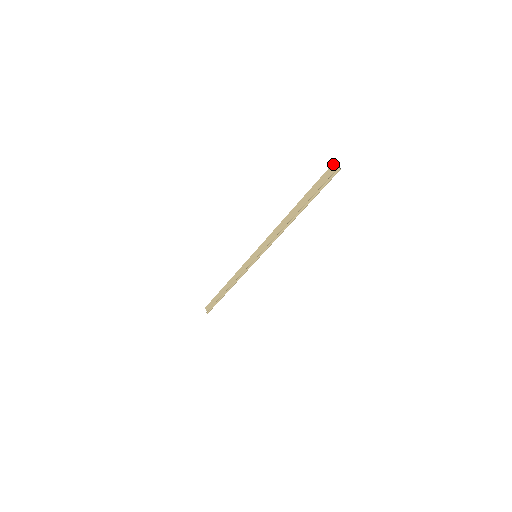
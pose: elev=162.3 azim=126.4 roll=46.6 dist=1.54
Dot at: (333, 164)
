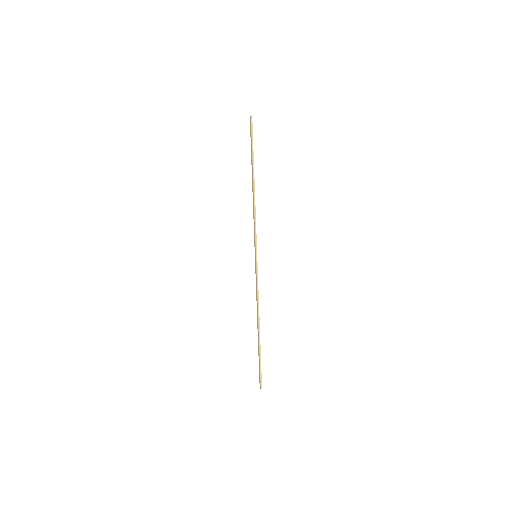
Dot at: (250, 120)
